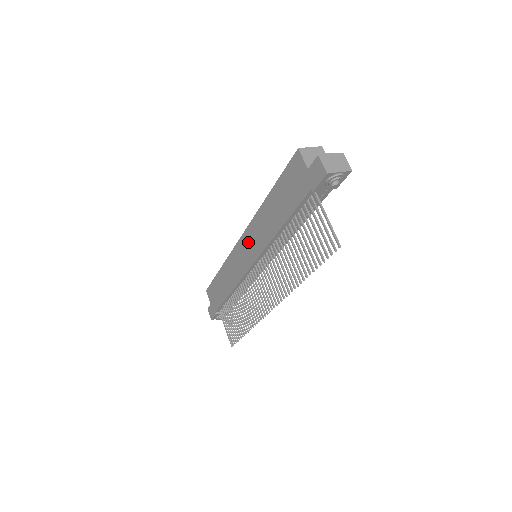
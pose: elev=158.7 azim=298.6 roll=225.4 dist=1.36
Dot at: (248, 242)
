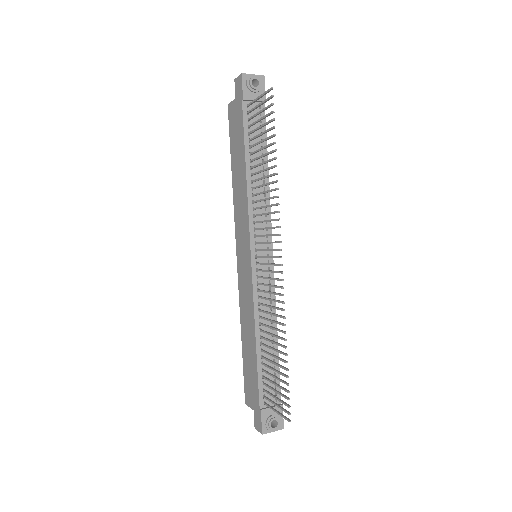
Dot at: (240, 241)
